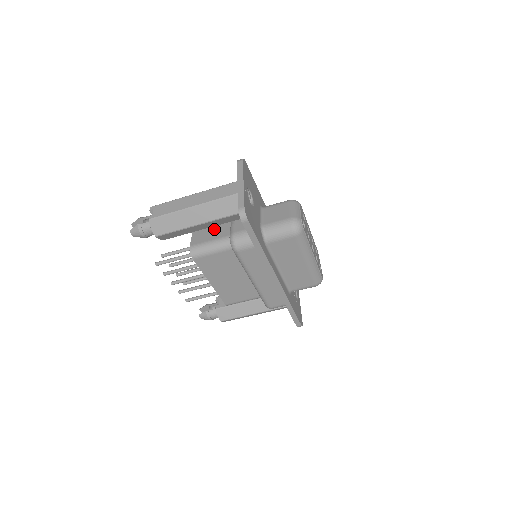
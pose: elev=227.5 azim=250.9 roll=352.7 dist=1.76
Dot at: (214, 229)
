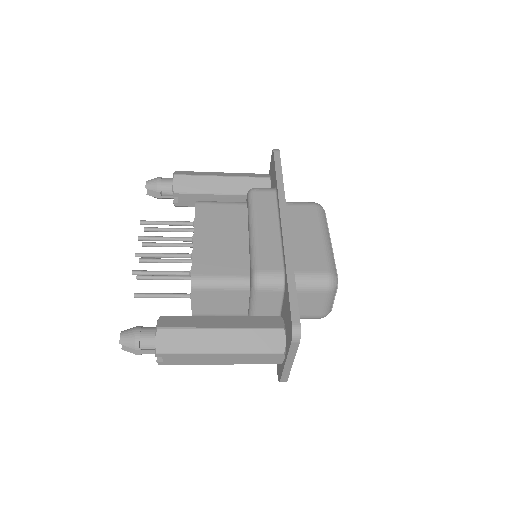
Dot at: (223, 301)
